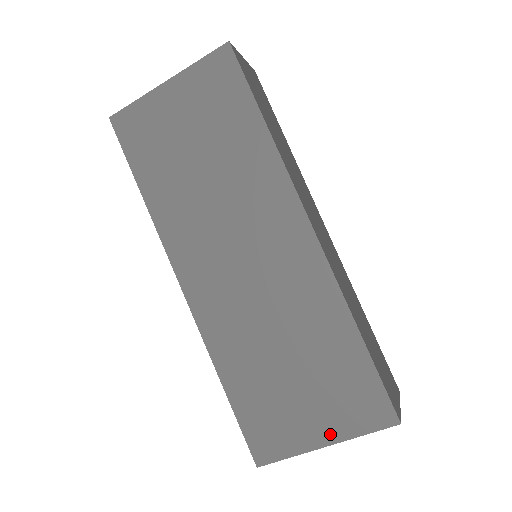
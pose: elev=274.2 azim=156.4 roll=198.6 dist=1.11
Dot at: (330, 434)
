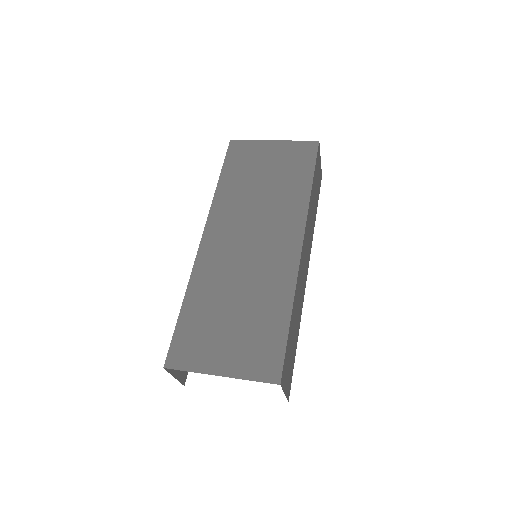
Dot at: (229, 369)
